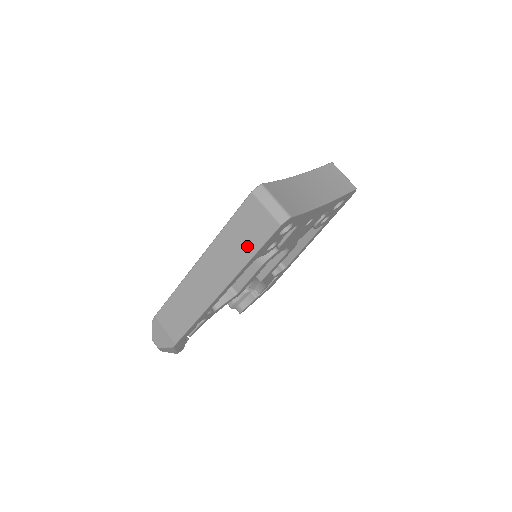
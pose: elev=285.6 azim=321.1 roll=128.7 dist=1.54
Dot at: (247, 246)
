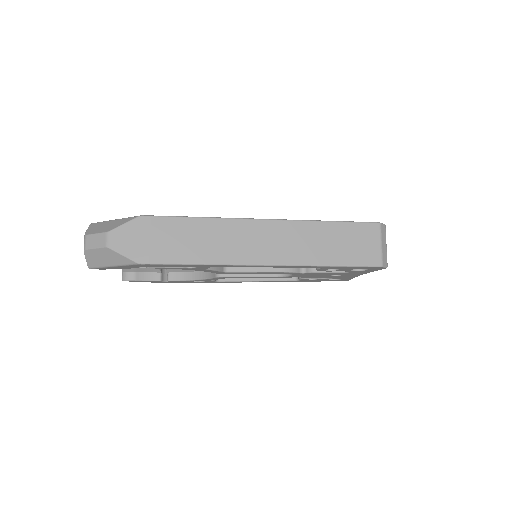
Dot at: (338, 254)
